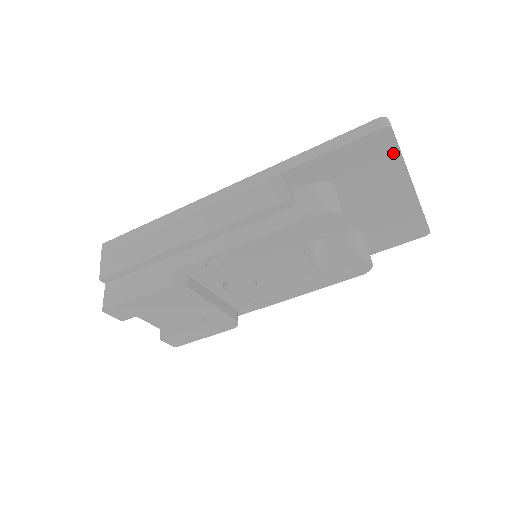
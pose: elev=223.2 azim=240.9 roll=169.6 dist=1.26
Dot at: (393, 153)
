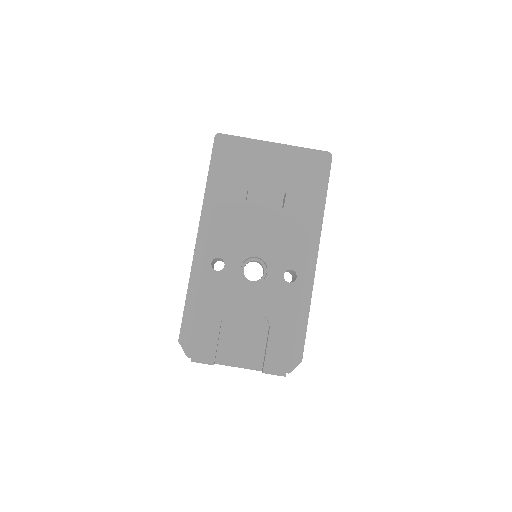
Dot at: (236, 140)
